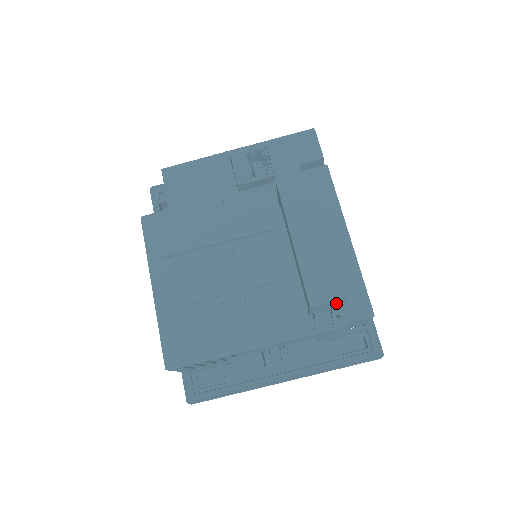
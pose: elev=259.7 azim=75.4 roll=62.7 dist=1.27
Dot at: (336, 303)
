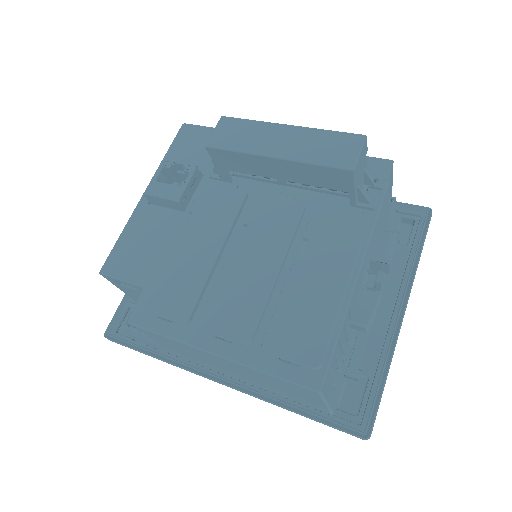
Dot at: (364, 158)
